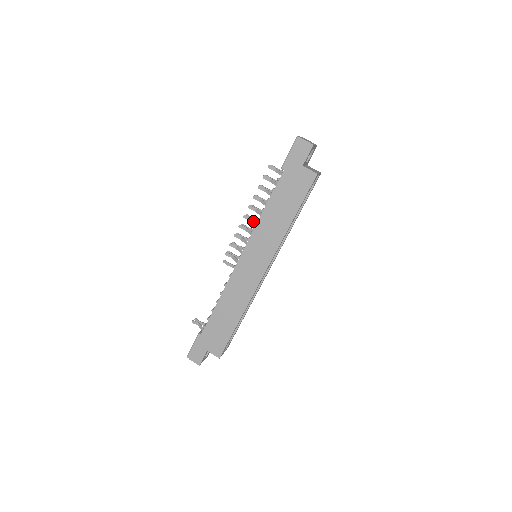
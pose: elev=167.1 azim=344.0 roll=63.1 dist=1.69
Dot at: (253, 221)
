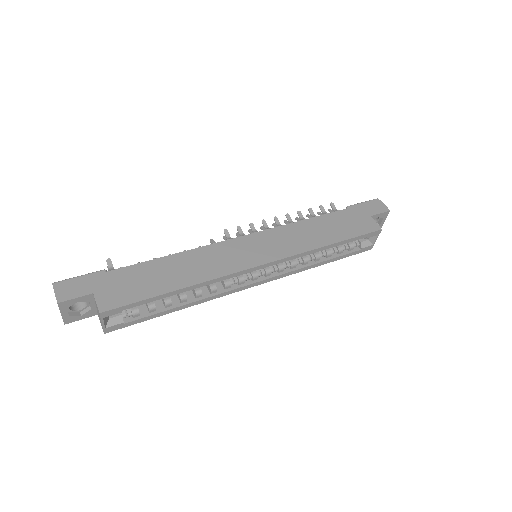
Dot at: occluded
